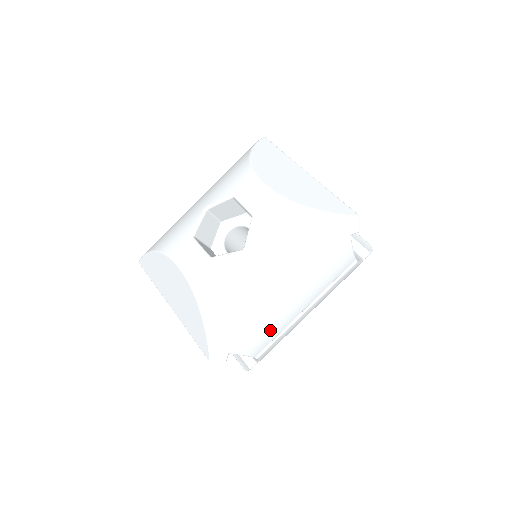
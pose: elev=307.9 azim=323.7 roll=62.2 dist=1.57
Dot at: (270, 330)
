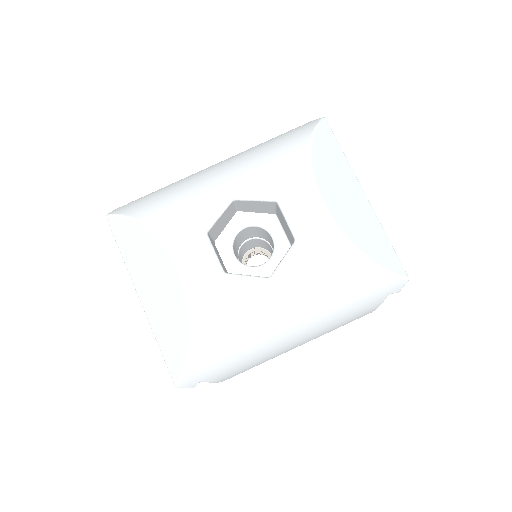
Dot at: (255, 364)
